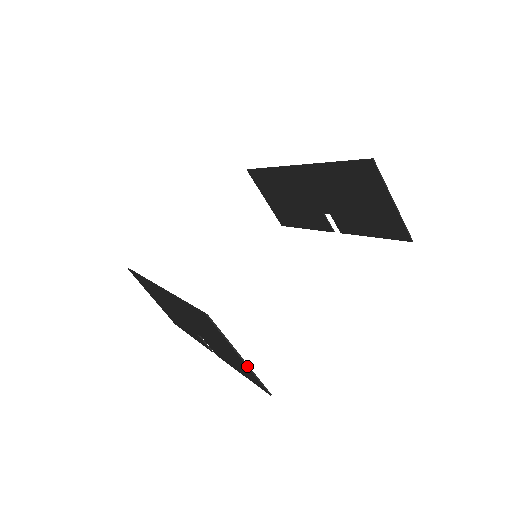
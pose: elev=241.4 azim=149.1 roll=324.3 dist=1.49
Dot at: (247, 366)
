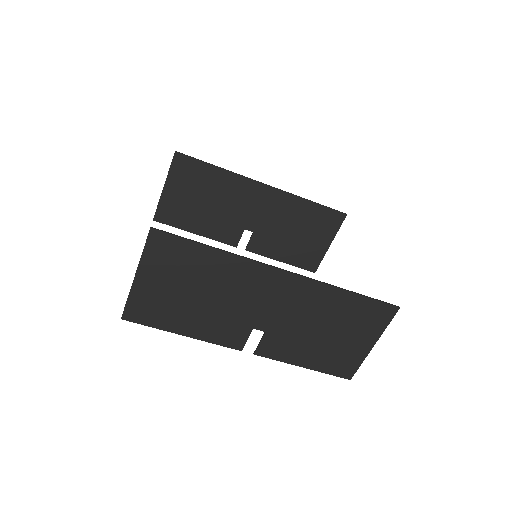
Dot at: occluded
